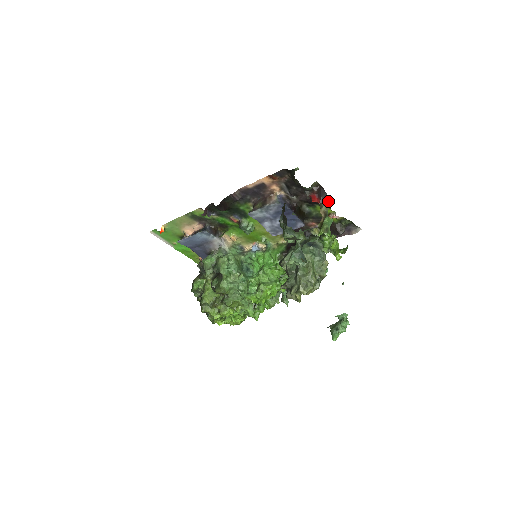
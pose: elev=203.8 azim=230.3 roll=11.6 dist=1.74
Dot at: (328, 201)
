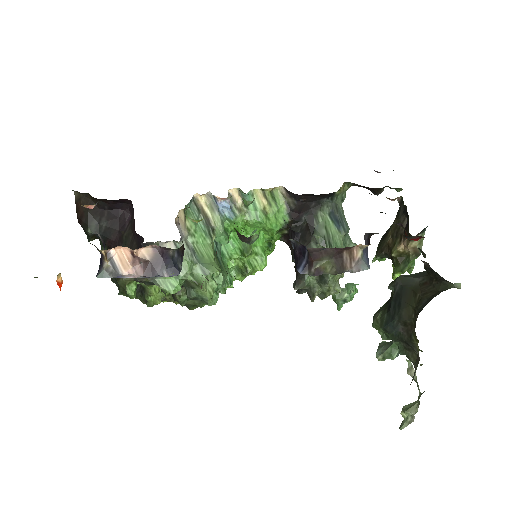
Dot at: (425, 230)
